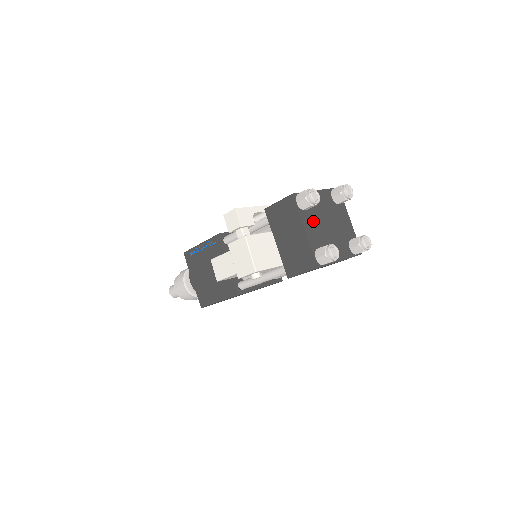
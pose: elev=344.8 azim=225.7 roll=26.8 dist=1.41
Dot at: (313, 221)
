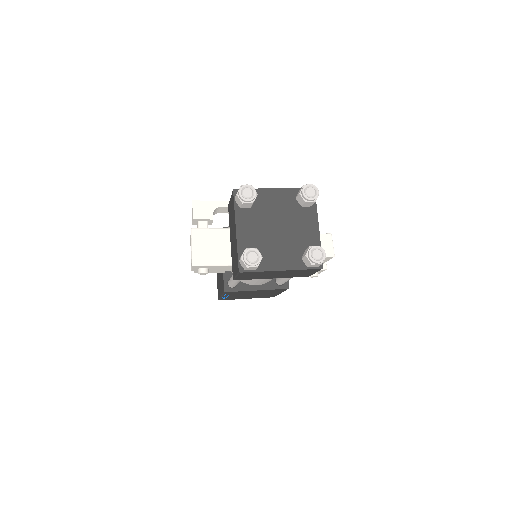
Dot at: (254, 221)
